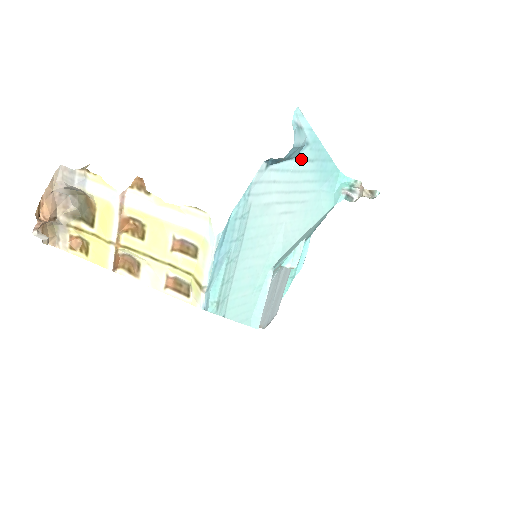
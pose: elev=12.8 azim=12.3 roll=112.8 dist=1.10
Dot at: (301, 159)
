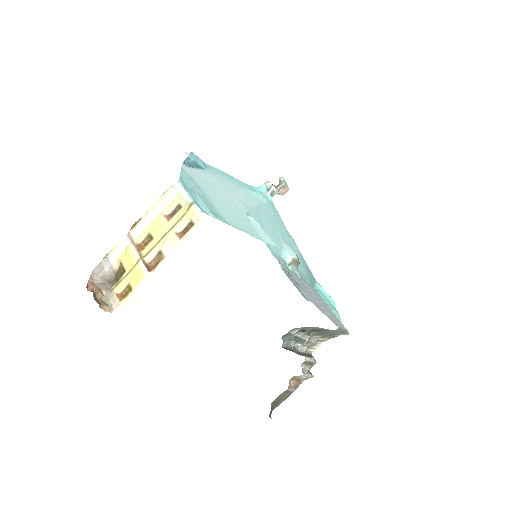
Dot at: (211, 172)
